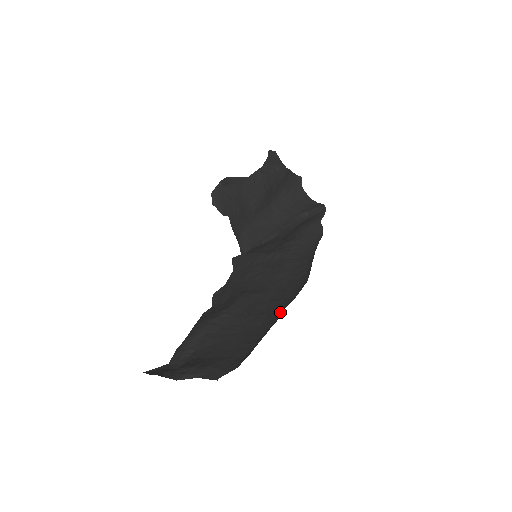
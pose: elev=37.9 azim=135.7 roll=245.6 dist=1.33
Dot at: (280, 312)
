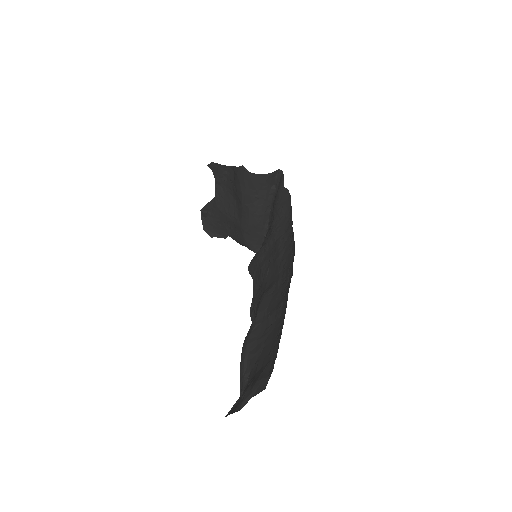
Dot at: occluded
